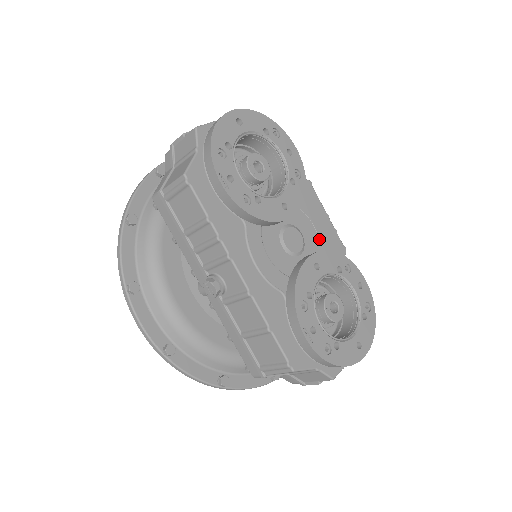
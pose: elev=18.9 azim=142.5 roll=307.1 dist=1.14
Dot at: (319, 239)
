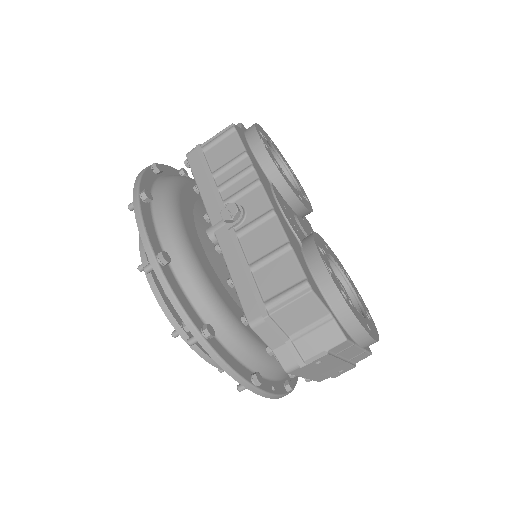
Dot at: occluded
